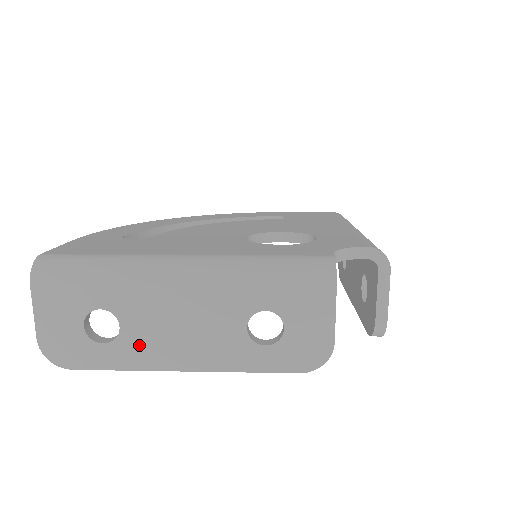
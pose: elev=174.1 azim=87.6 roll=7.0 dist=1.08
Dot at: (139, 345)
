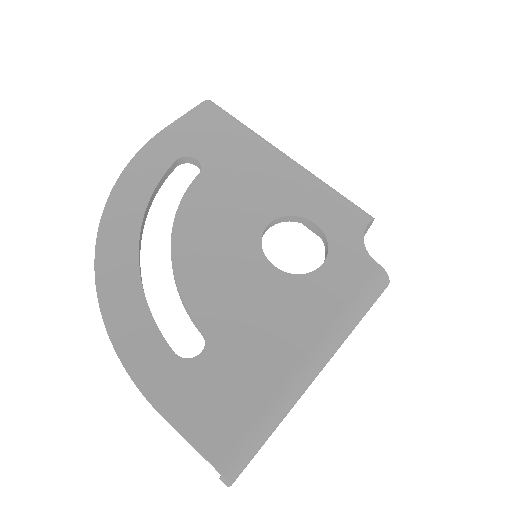
Dot at: occluded
